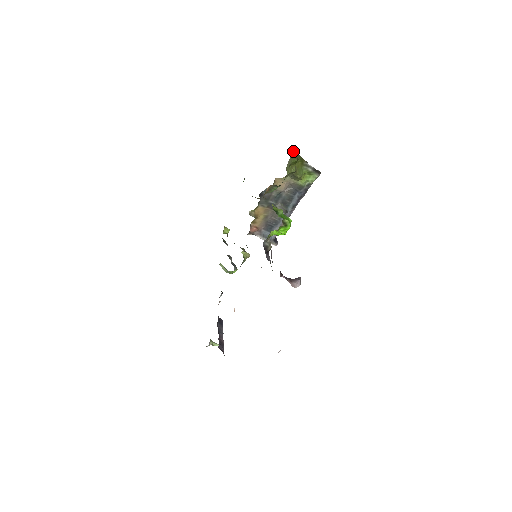
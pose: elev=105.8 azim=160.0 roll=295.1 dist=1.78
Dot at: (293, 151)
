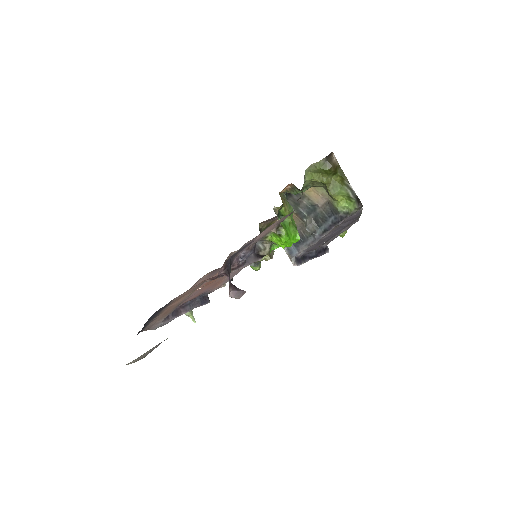
Dot at: (332, 158)
